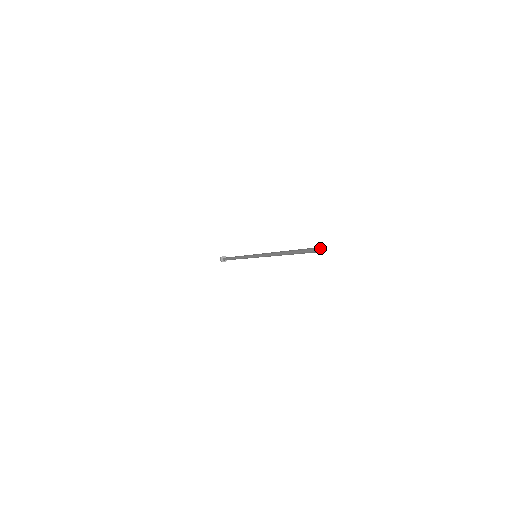
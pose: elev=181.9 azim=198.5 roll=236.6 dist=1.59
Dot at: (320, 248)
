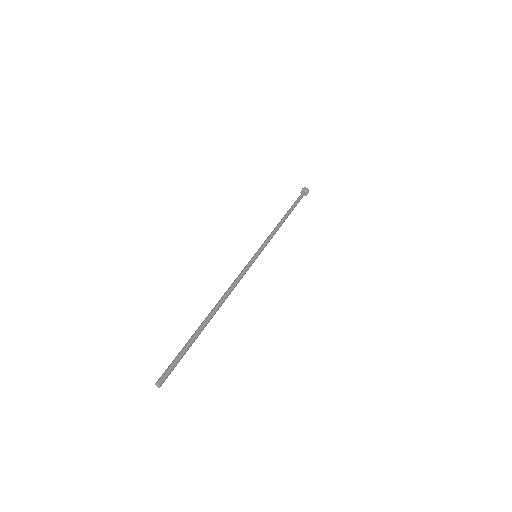
Dot at: (156, 385)
